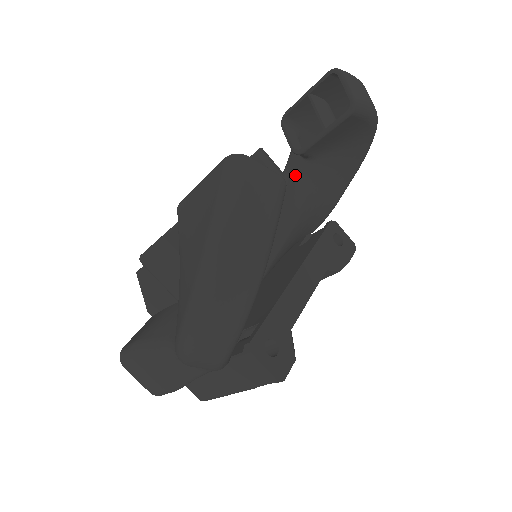
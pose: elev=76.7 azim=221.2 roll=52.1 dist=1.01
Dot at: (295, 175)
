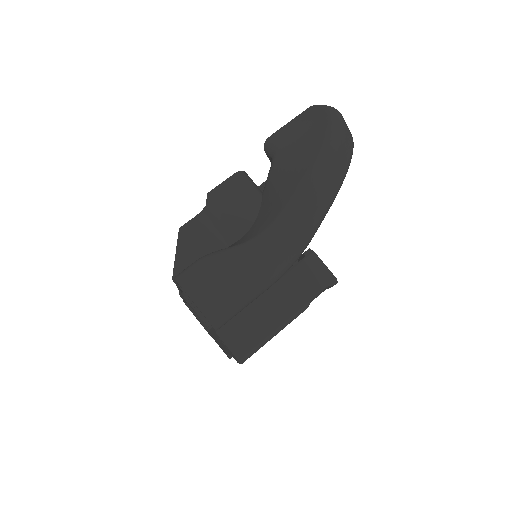
Dot at: occluded
